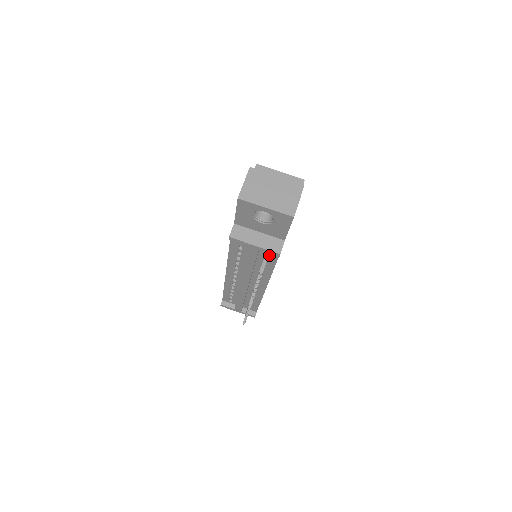
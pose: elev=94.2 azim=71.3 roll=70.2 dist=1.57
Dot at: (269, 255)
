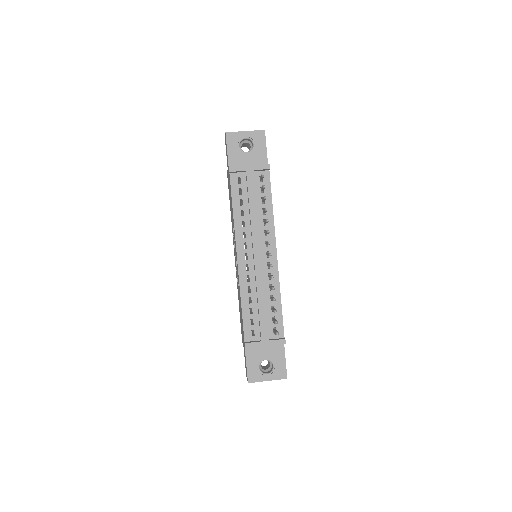
Dot at: occluded
